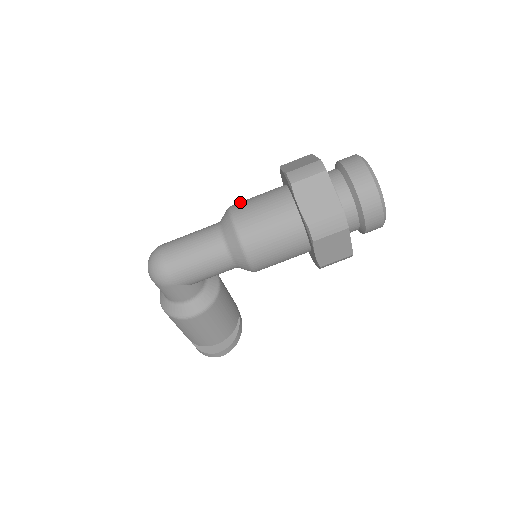
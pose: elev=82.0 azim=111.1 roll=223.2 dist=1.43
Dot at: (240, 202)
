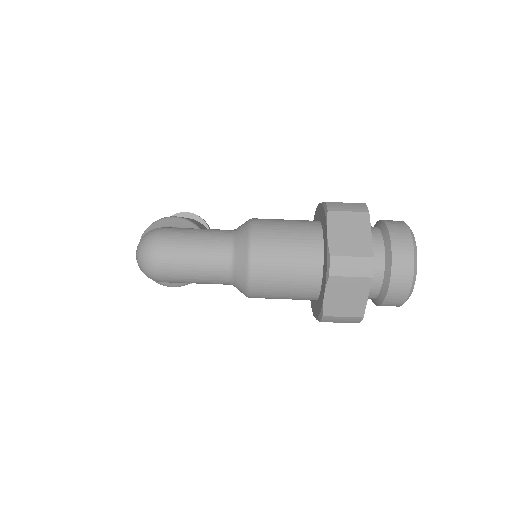
Dot at: (265, 236)
